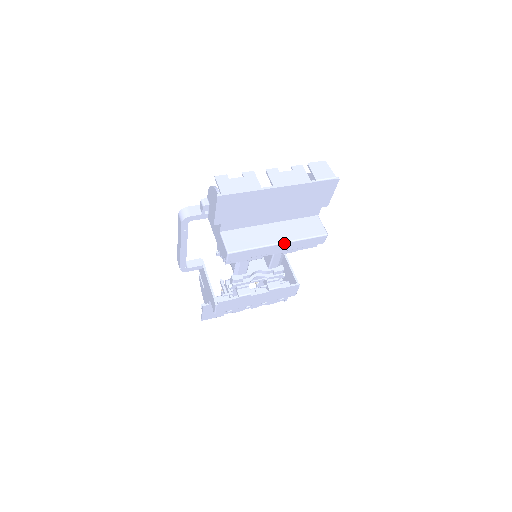
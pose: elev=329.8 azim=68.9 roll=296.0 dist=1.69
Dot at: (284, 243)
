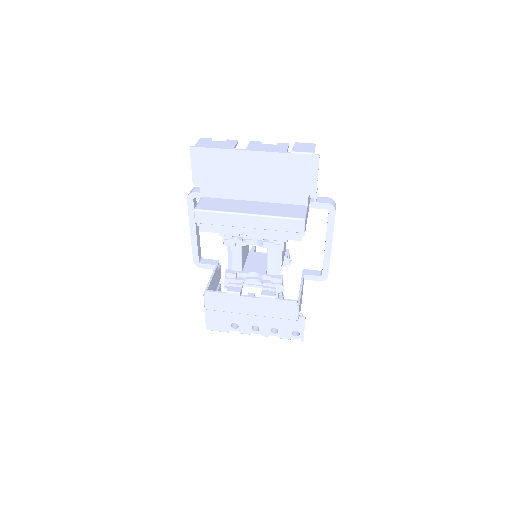
Dot at: (253, 215)
